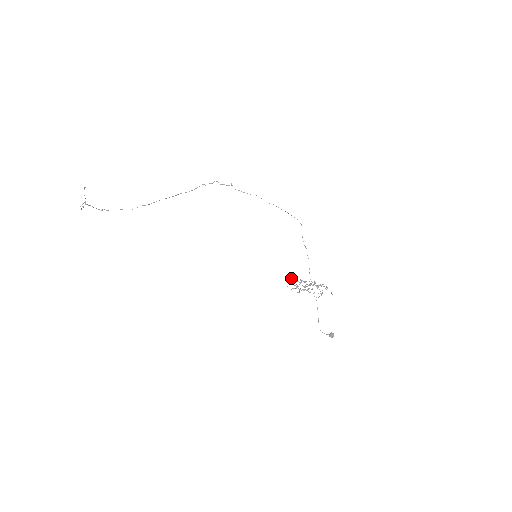
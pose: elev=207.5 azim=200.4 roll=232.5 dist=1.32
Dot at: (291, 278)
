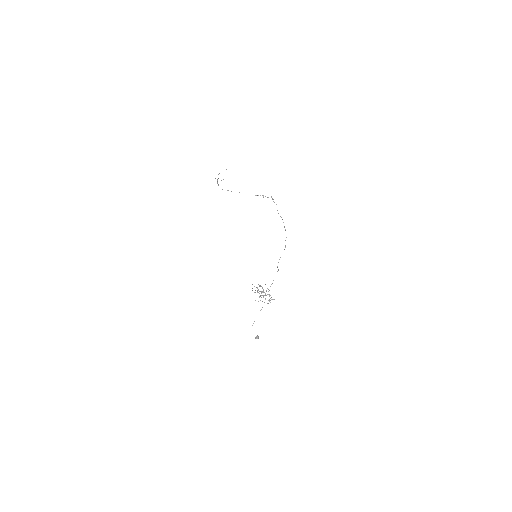
Dot at: (265, 284)
